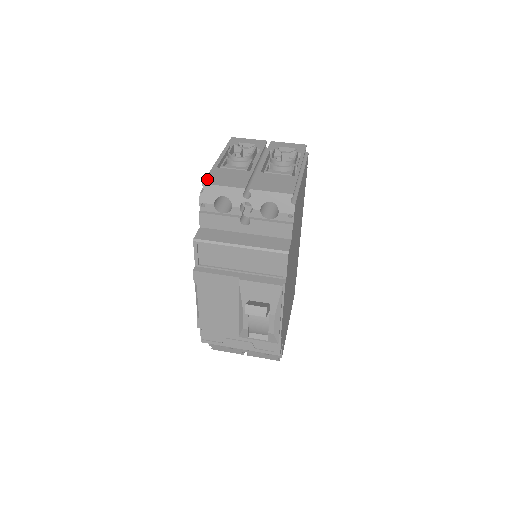
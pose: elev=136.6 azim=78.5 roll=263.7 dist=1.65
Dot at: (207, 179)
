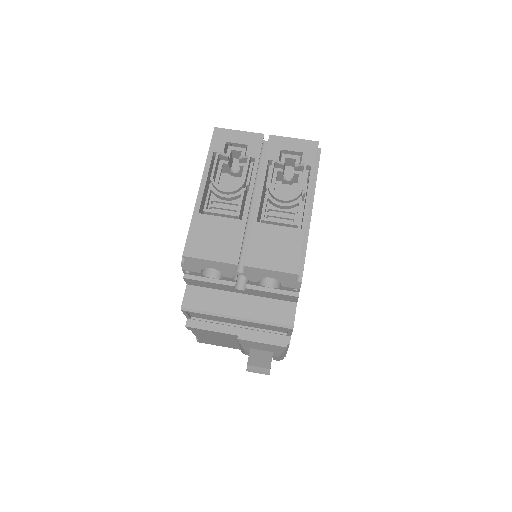
Dot at: (188, 245)
